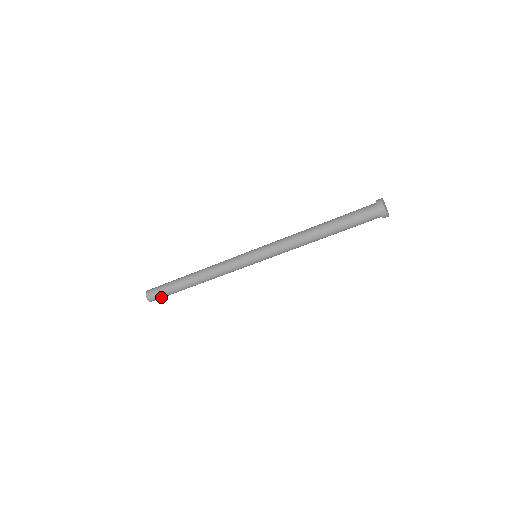
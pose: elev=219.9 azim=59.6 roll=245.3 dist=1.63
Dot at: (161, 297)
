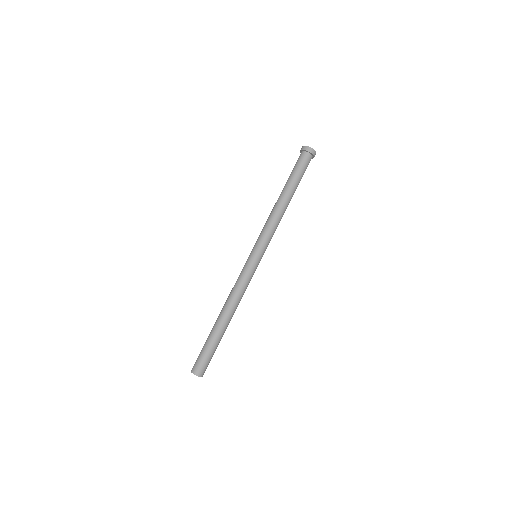
Dot at: (204, 361)
